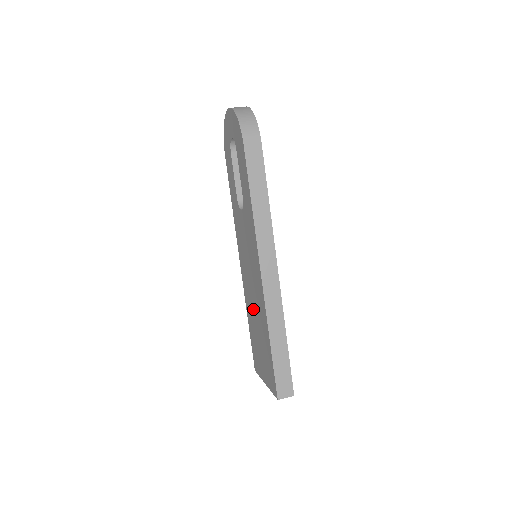
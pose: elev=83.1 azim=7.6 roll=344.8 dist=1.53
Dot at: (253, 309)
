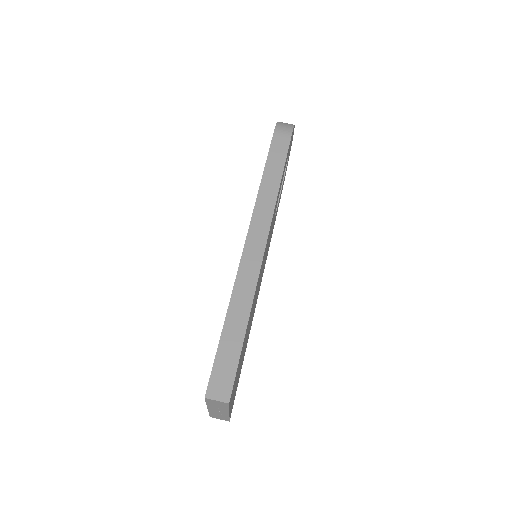
Dot at: occluded
